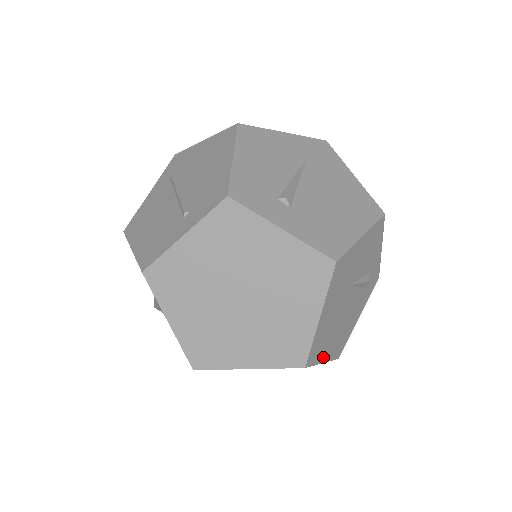
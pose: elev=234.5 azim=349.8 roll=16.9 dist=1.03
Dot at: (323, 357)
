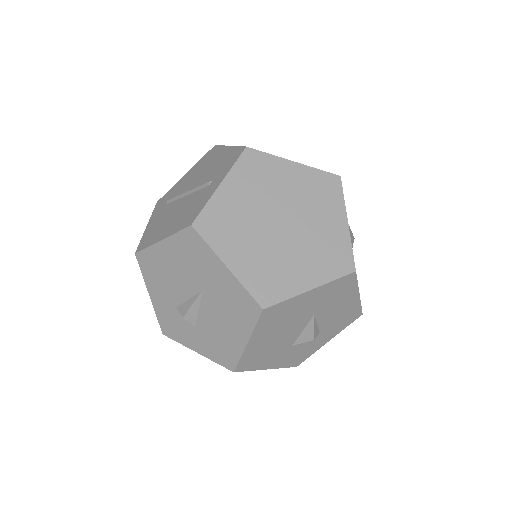
Dot at: occluded
